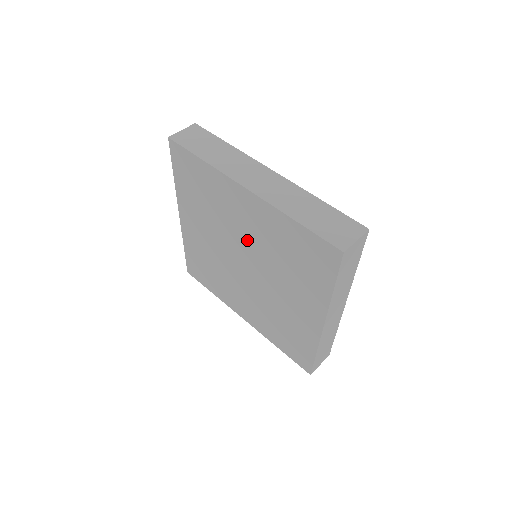
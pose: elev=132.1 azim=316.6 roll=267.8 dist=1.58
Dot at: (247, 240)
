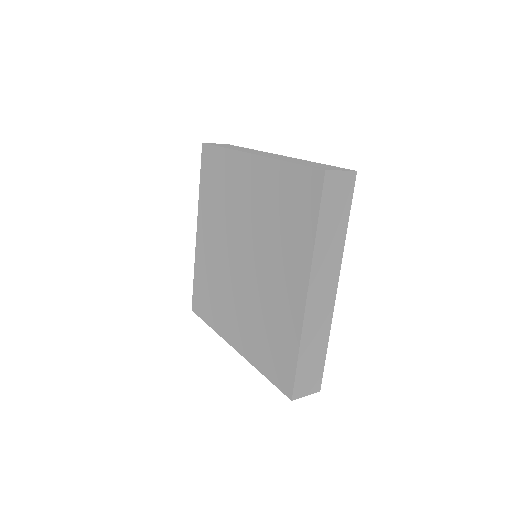
Dot at: (247, 219)
